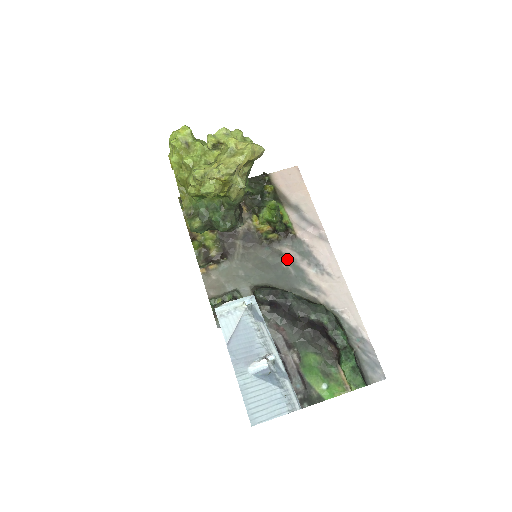
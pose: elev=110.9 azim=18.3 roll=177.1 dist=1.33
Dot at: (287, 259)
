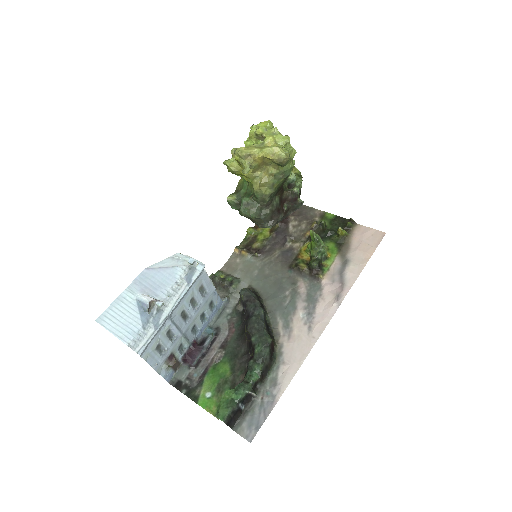
Dot at: (295, 290)
